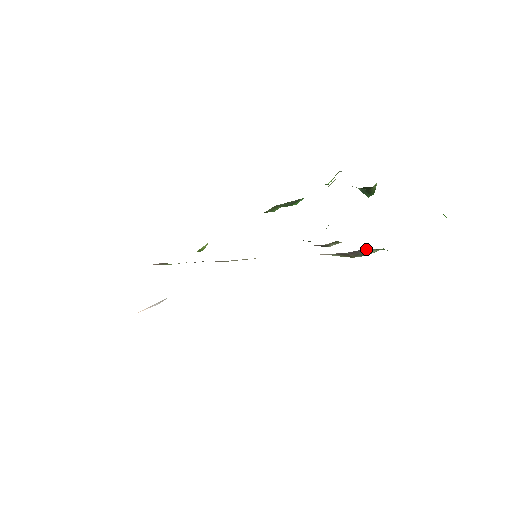
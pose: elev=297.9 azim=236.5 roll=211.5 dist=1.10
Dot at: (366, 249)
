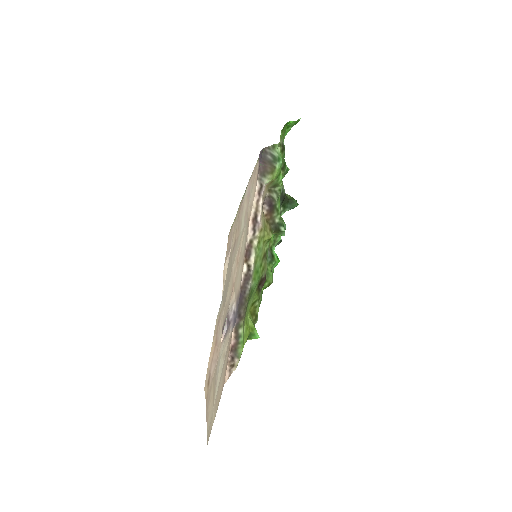
Dot at: (264, 152)
